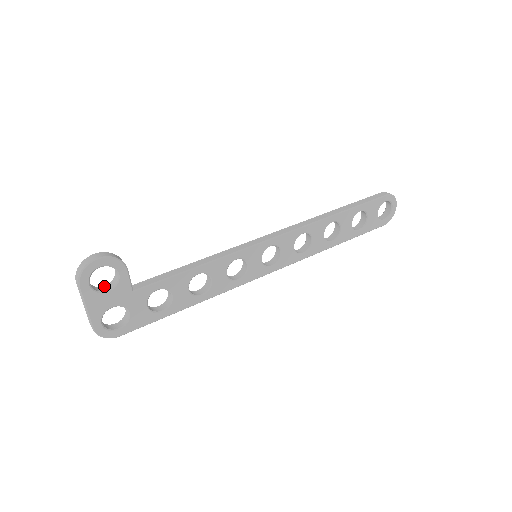
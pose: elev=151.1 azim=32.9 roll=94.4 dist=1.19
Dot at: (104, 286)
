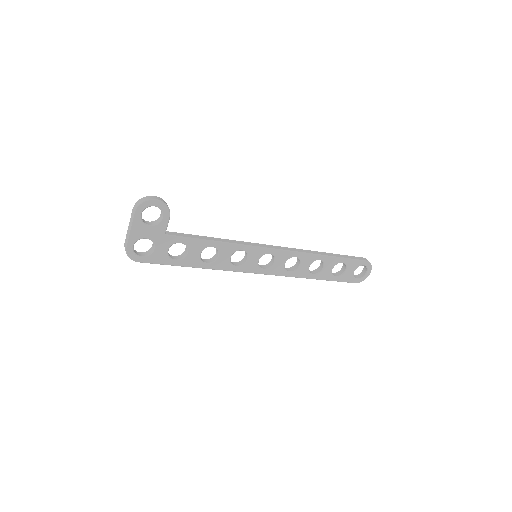
Dot at: (148, 221)
